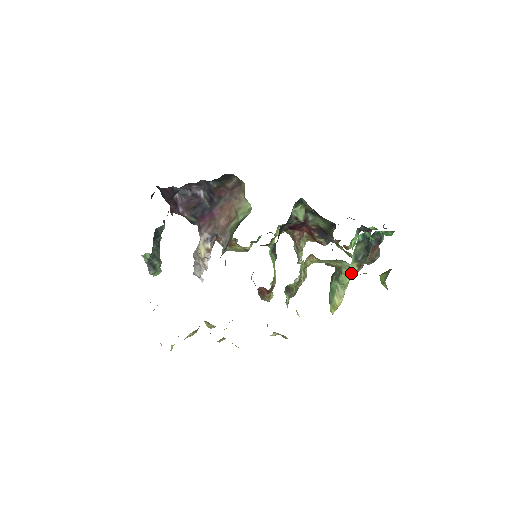
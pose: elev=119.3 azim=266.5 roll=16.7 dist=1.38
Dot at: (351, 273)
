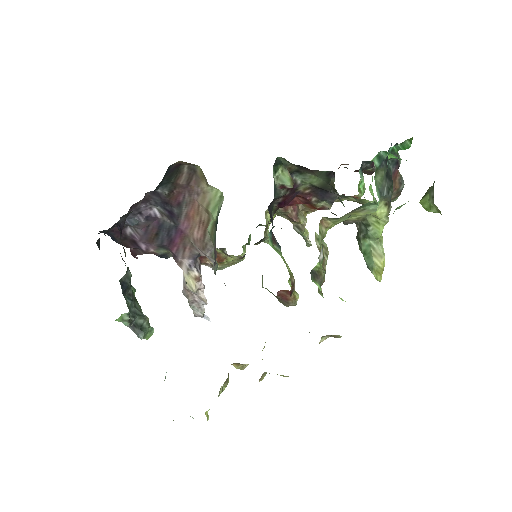
Dot at: (381, 218)
